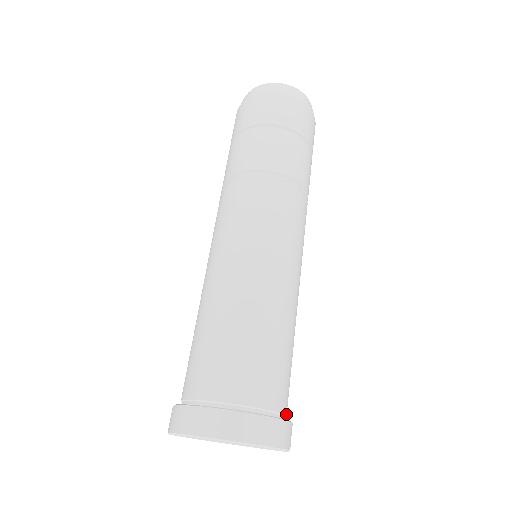
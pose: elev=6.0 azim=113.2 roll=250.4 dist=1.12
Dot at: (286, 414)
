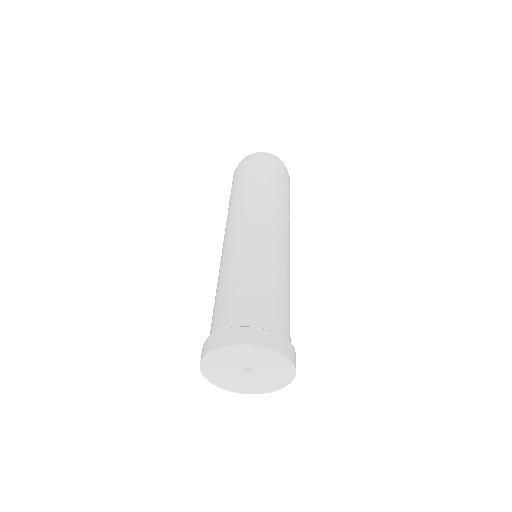
Dot at: occluded
